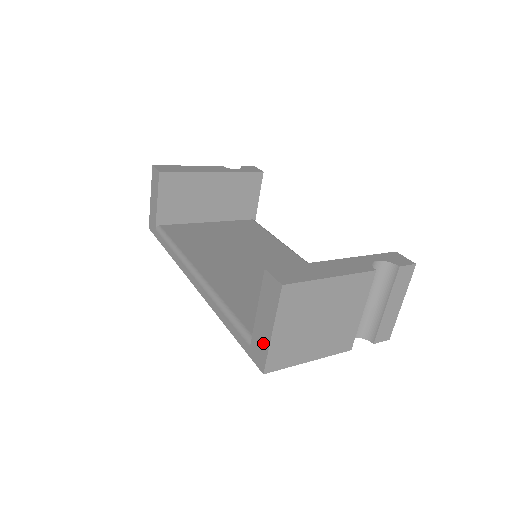
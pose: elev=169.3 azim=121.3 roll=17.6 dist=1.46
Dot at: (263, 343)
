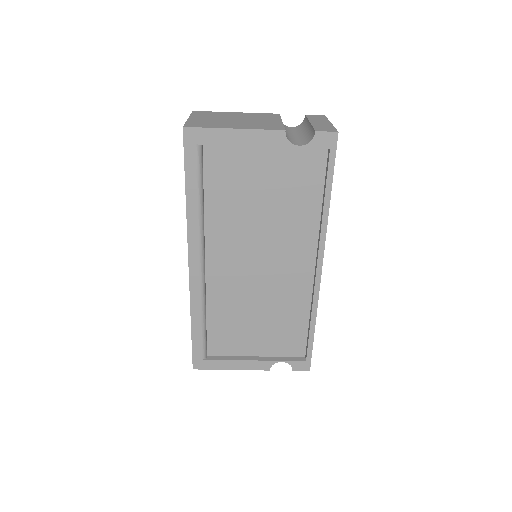
Dot at: occluded
